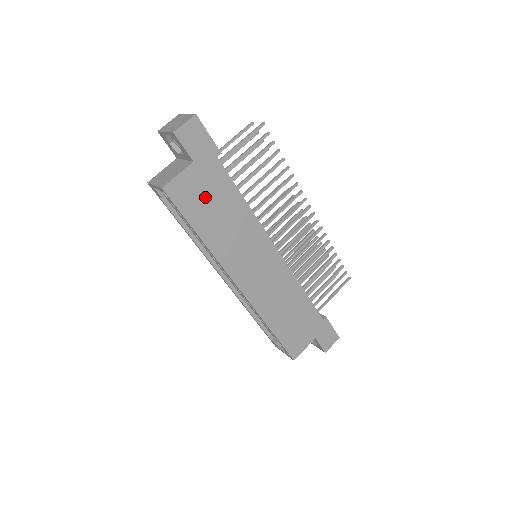
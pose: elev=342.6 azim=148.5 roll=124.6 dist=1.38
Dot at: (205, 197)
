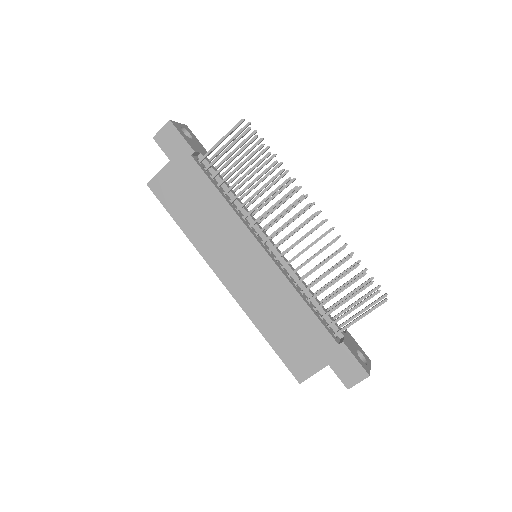
Dot at: (183, 192)
